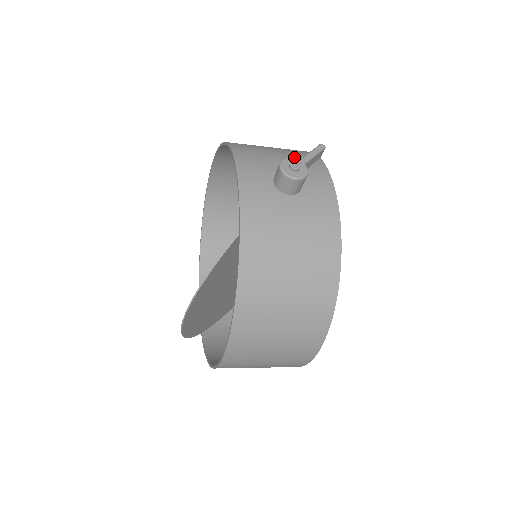
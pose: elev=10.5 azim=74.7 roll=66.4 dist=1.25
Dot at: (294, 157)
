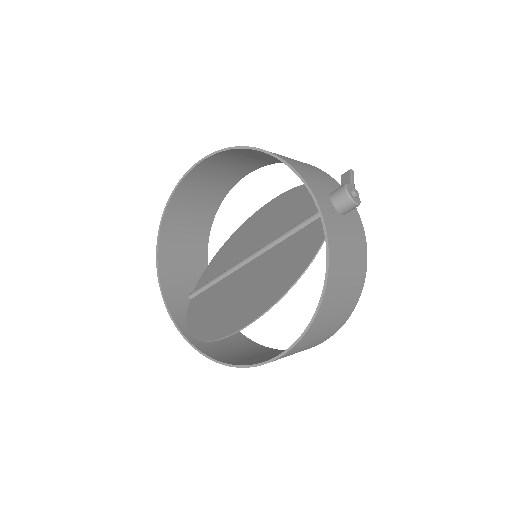
Dot at: (321, 174)
